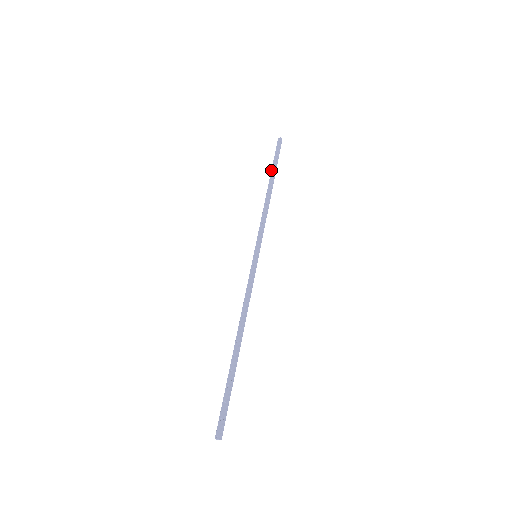
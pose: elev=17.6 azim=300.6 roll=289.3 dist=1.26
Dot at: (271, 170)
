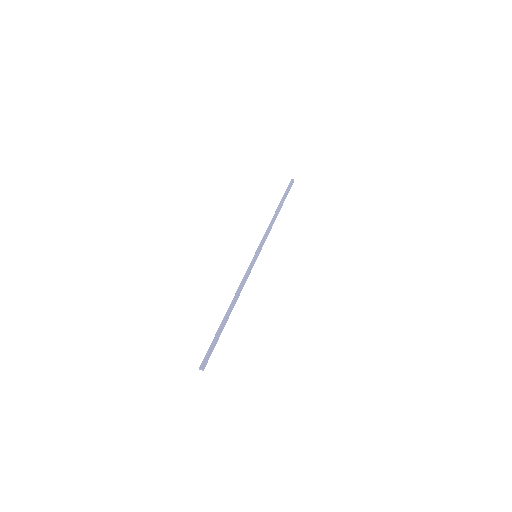
Dot at: (281, 200)
